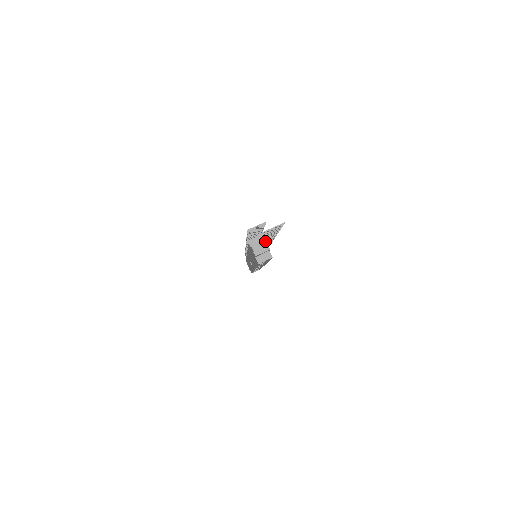
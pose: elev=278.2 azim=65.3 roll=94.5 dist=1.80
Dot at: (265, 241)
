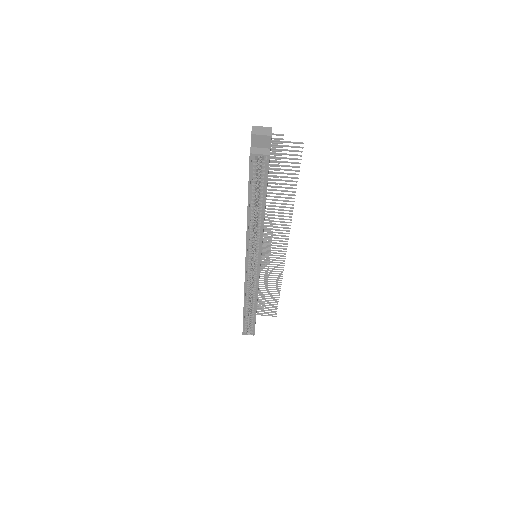
Dot at: (271, 128)
